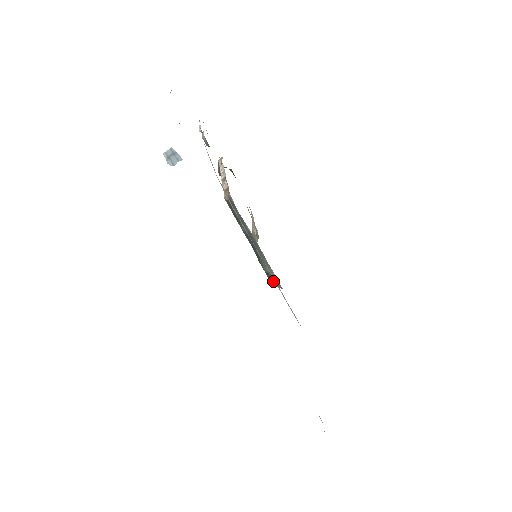
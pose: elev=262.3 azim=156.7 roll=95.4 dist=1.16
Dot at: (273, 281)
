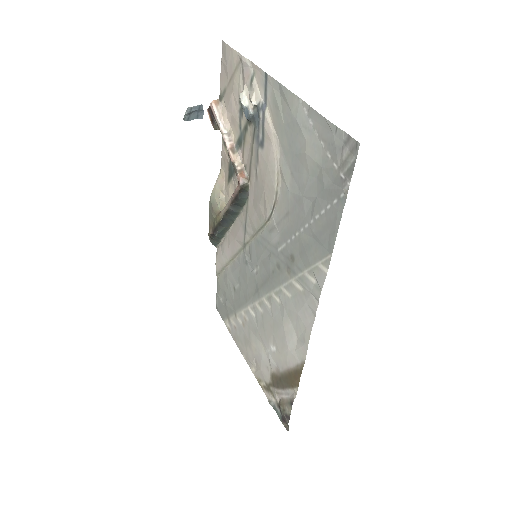
Dot at: (212, 240)
